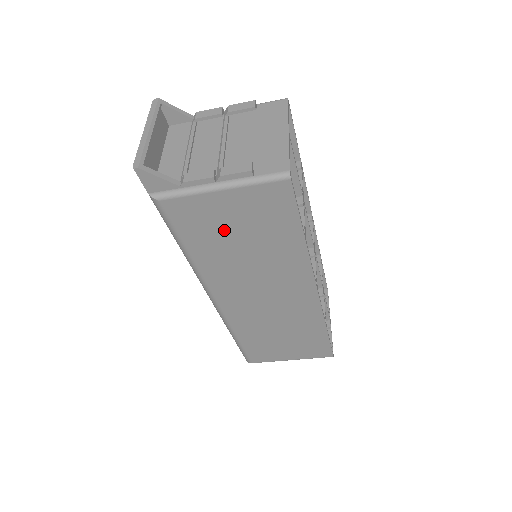
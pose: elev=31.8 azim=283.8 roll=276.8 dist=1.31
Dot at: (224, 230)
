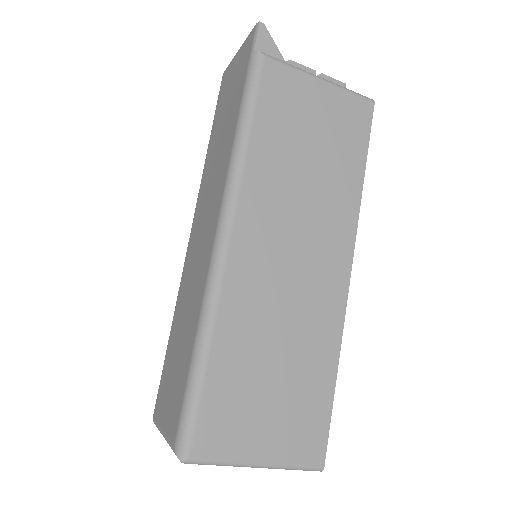
Dot at: (301, 125)
